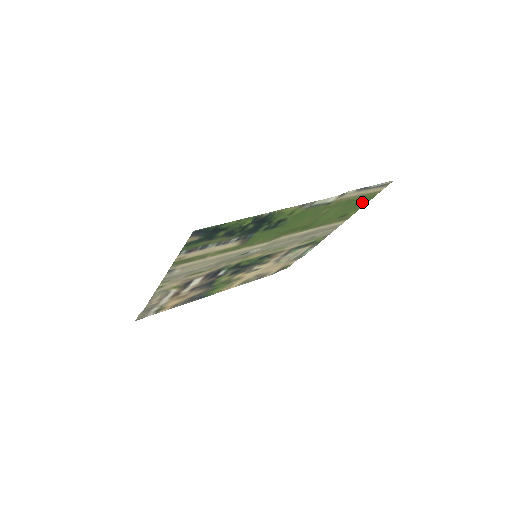
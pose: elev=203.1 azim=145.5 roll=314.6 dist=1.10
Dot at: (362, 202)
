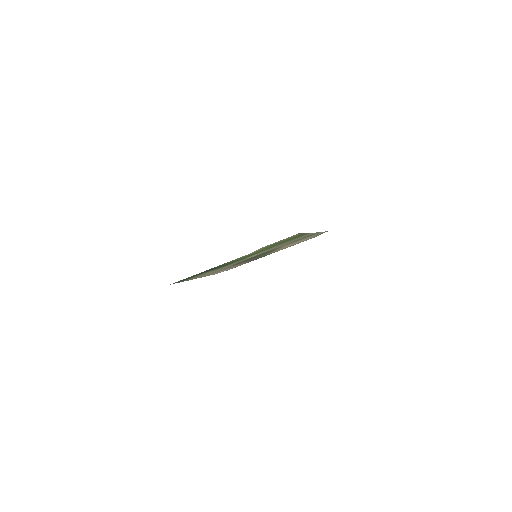
Dot at: (298, 235)
